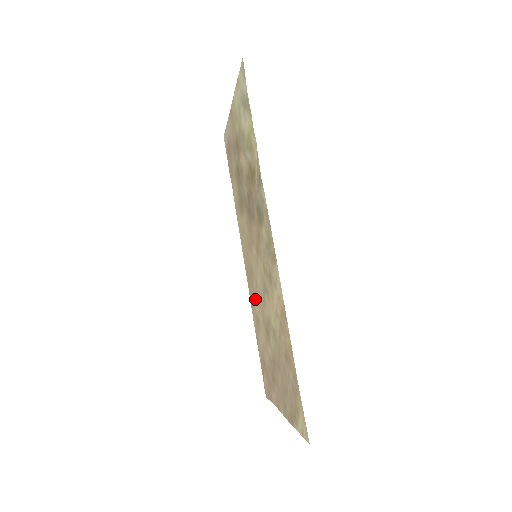
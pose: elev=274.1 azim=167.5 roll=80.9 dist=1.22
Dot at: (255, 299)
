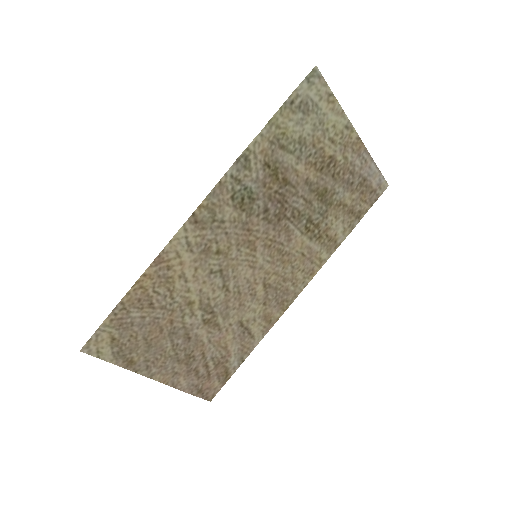
Dot at: (253, 306)
